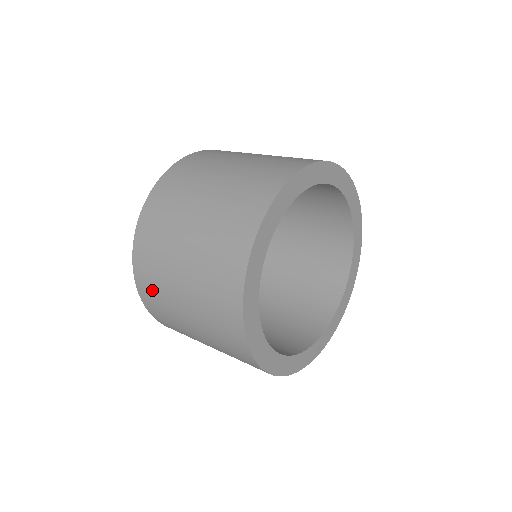
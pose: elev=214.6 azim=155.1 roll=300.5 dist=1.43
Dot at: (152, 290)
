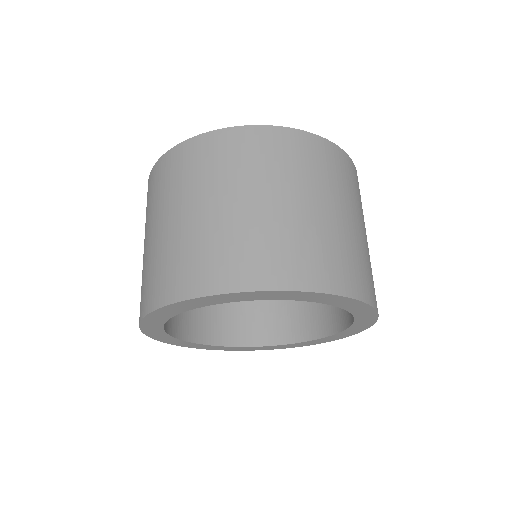
Dot at: occluded
